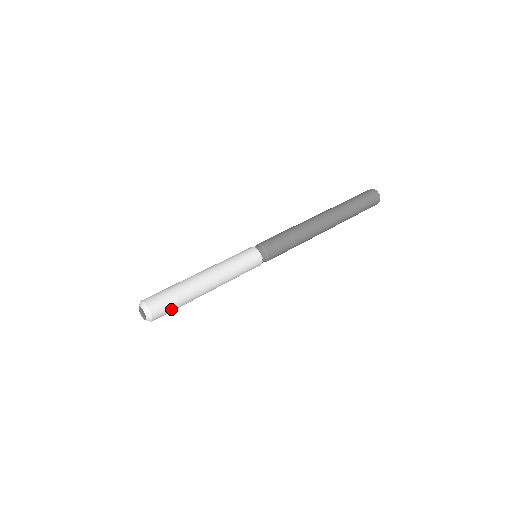
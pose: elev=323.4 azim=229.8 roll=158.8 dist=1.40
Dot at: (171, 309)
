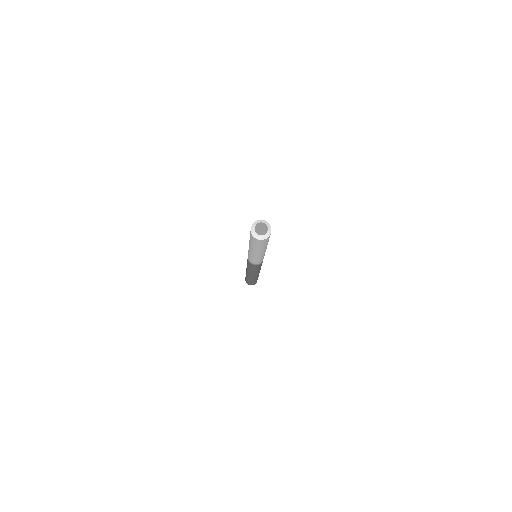
Dot at: occluded
